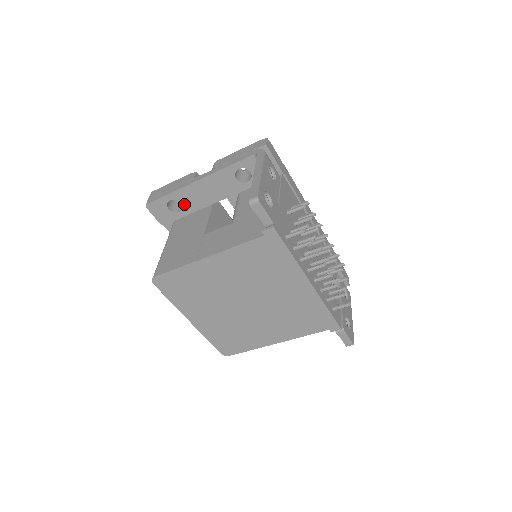
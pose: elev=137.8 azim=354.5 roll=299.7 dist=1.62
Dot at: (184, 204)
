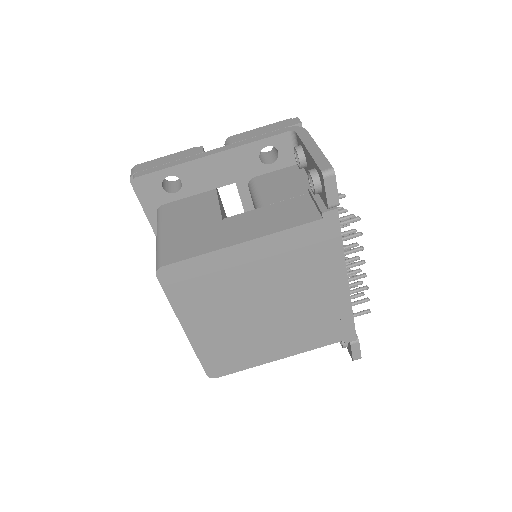
Dot at: (185, 183)
